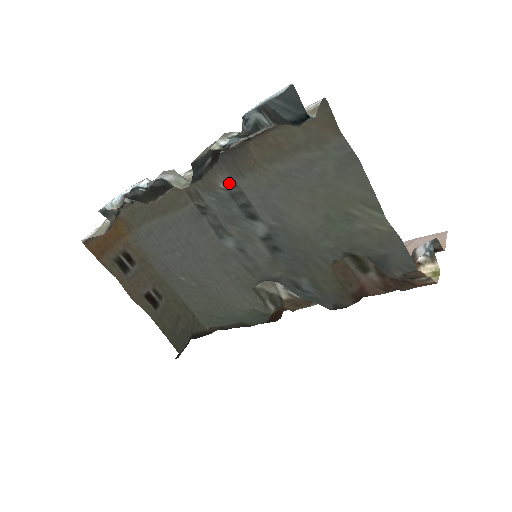
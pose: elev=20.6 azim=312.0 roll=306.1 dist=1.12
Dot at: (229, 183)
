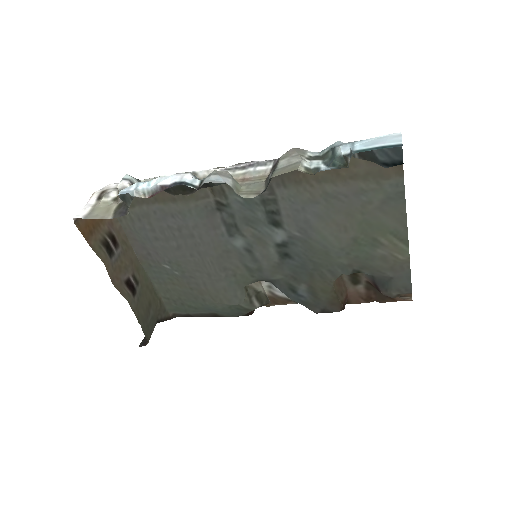
Dot at: (266, 189)
